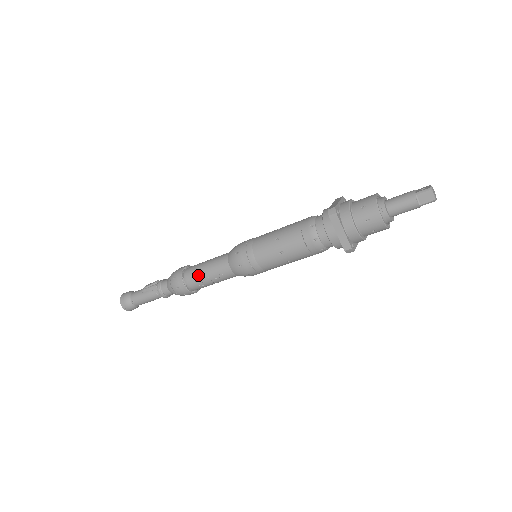
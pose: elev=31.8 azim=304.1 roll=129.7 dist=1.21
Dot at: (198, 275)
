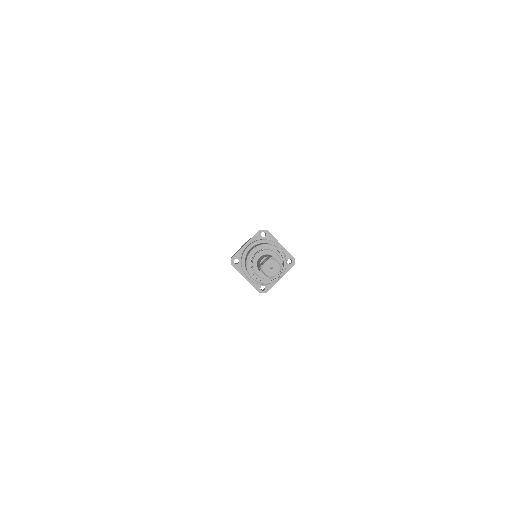
Dot at: occluded
